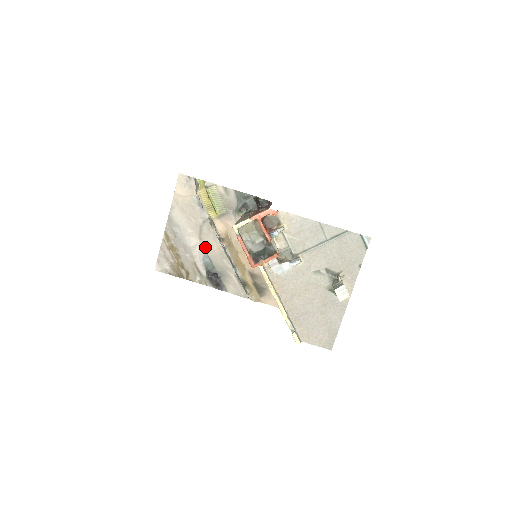
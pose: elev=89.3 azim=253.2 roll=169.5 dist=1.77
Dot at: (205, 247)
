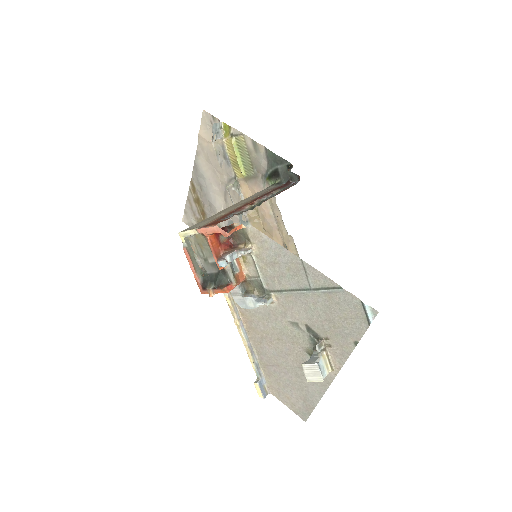
Dot at: occluded
